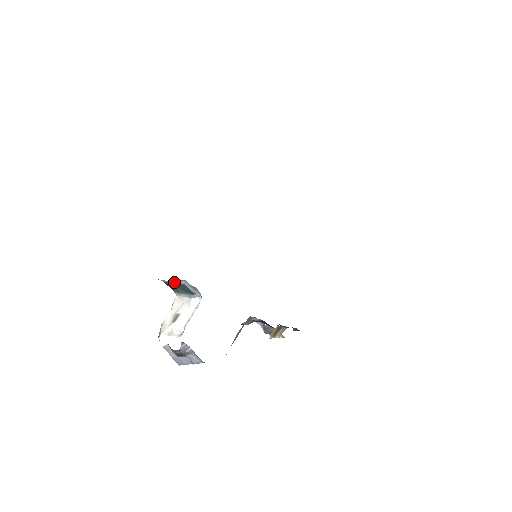
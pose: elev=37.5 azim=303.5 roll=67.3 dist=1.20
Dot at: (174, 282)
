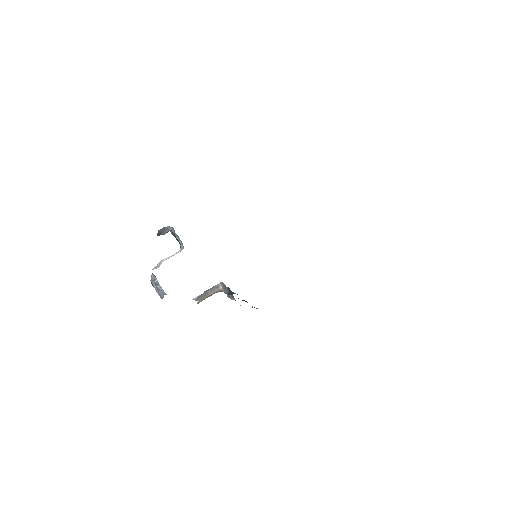
Dot at: (171, 231)
